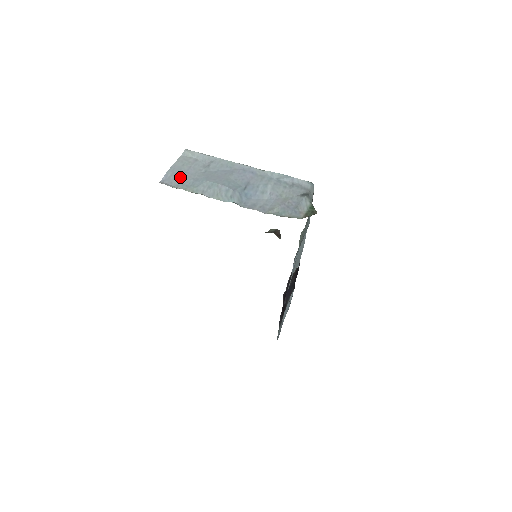
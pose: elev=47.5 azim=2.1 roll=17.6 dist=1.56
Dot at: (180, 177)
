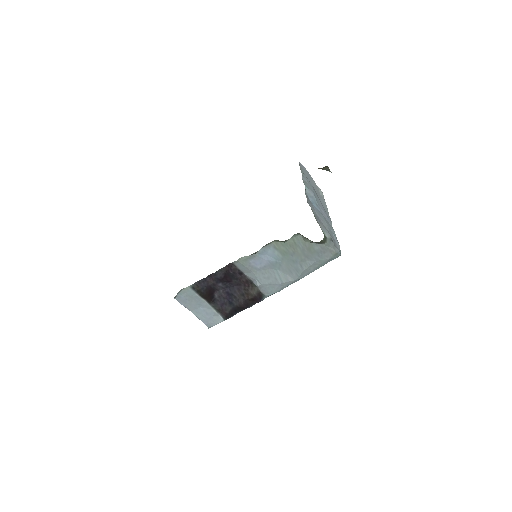
Dot at: (306, 173)
